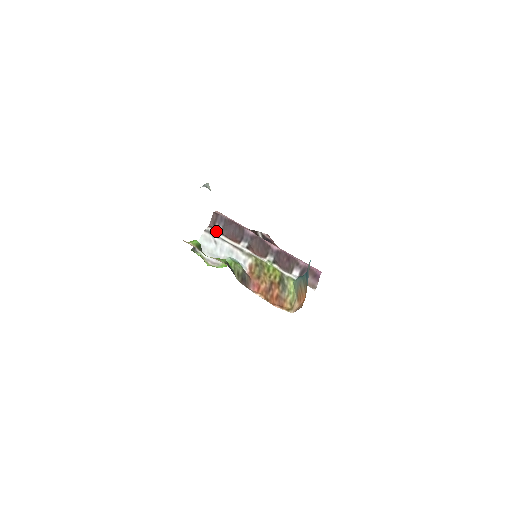
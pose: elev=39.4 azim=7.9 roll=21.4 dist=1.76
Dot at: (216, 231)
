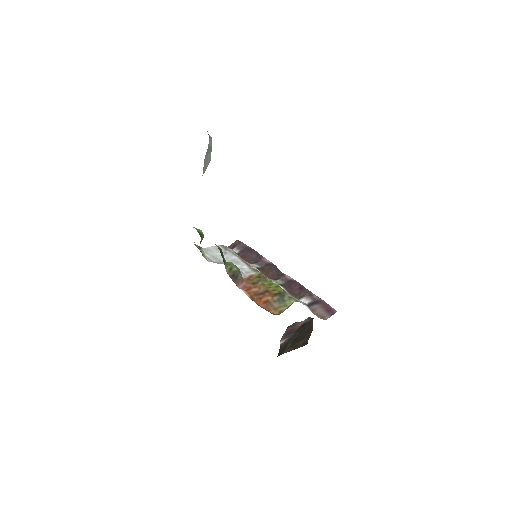
Dot at: (232, 250)
